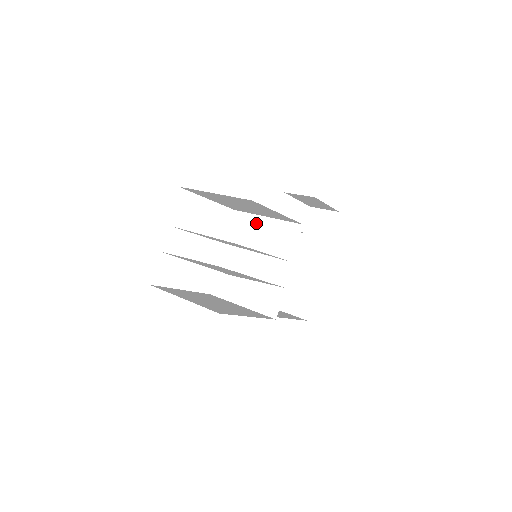
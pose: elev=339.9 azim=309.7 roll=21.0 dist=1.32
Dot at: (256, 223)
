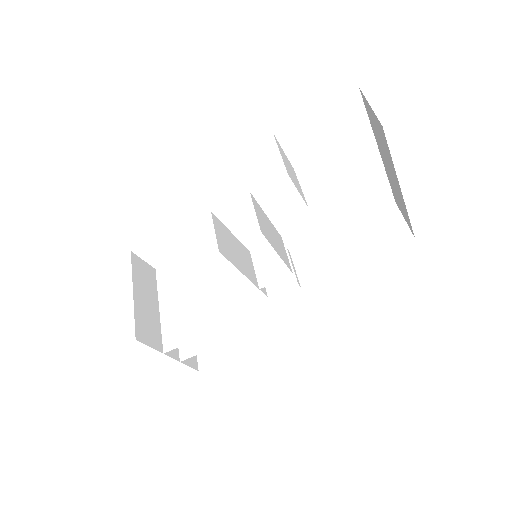
Dot at: (222, 246)
